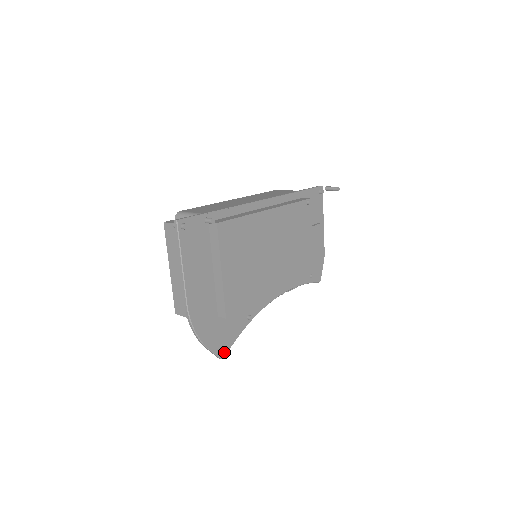
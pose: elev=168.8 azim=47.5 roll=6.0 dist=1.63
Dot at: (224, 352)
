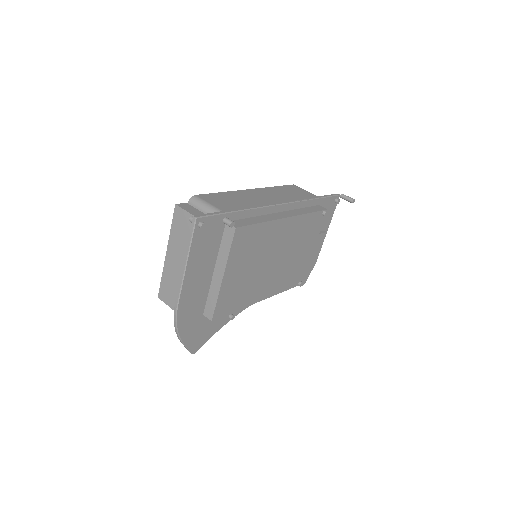
Dot at: (197, 348)
